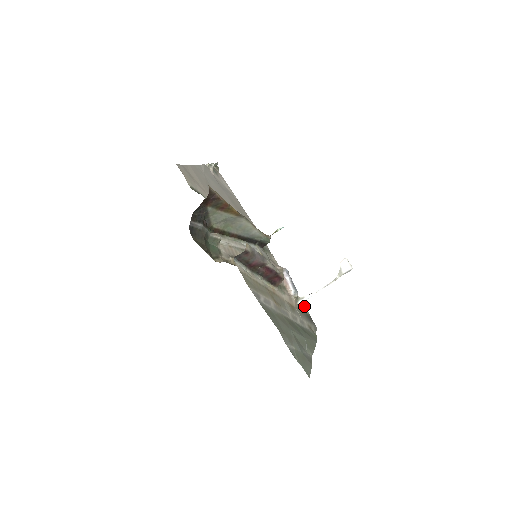
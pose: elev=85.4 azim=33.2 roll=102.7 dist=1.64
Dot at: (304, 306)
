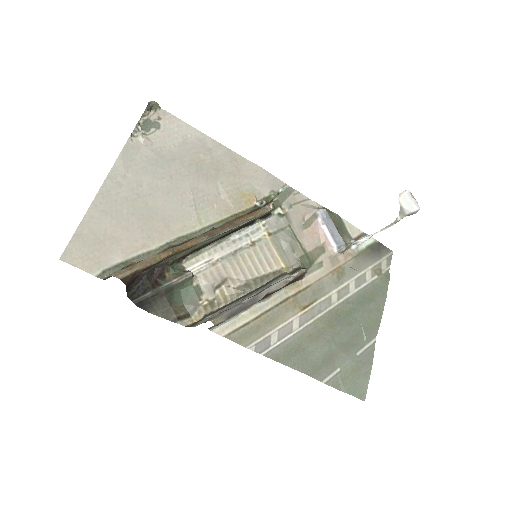
Dot at: (366, 234)
